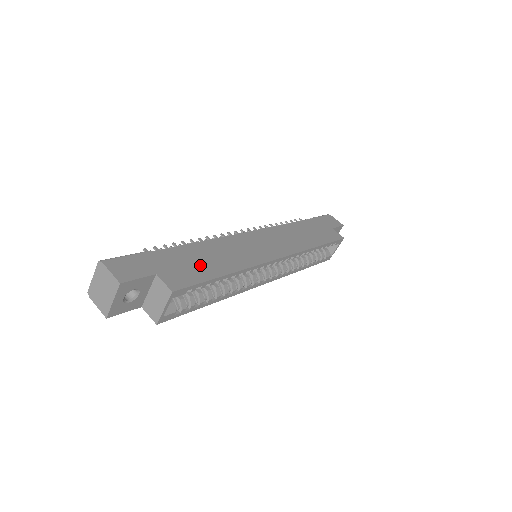
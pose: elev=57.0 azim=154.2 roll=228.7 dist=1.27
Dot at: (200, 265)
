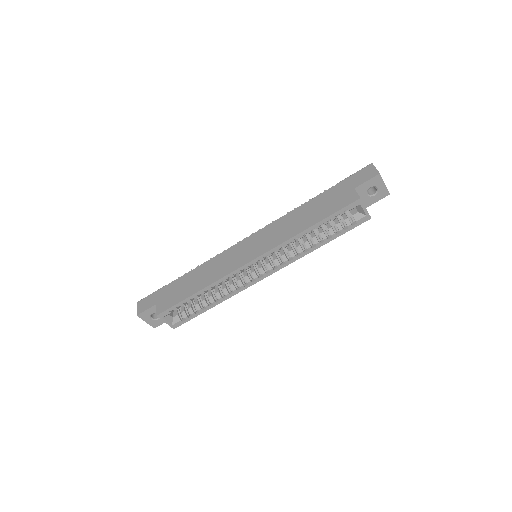
Dot at: (184, 289)
